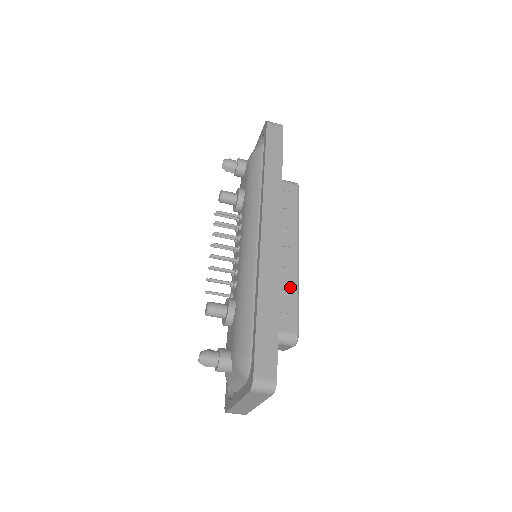
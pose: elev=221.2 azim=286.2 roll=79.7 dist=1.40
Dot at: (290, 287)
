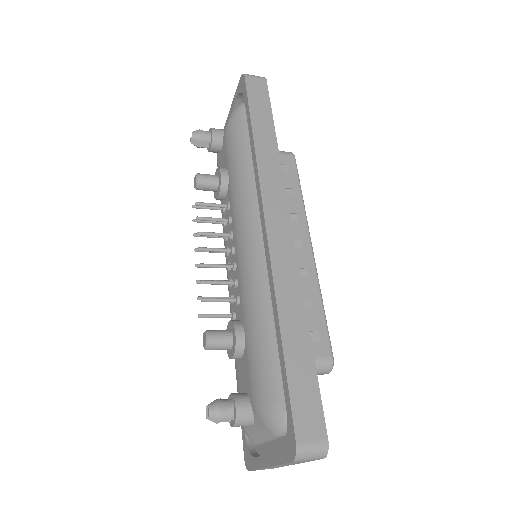
Dot at: (311, 294)
